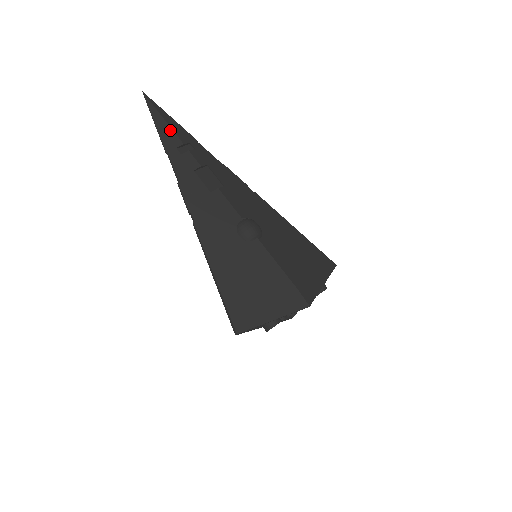
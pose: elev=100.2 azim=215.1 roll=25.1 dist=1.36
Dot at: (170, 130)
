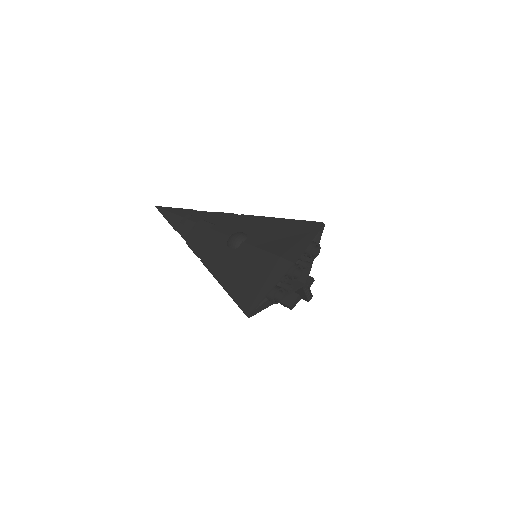
Dot at: (174, 215)
